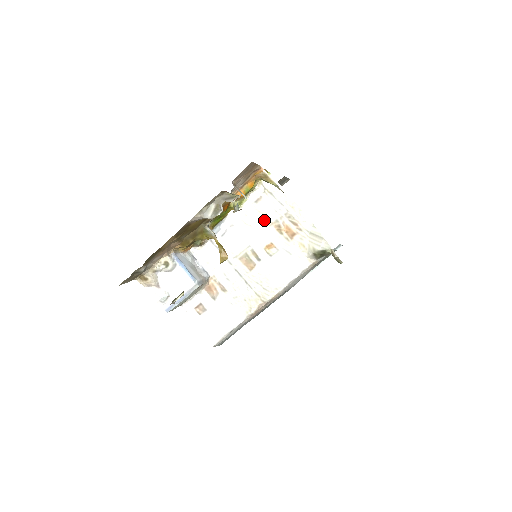
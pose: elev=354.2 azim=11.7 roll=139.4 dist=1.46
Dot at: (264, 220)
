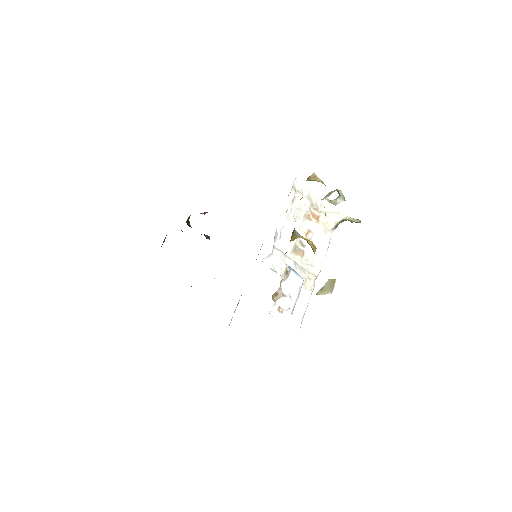
Dot at: (300, 214)
